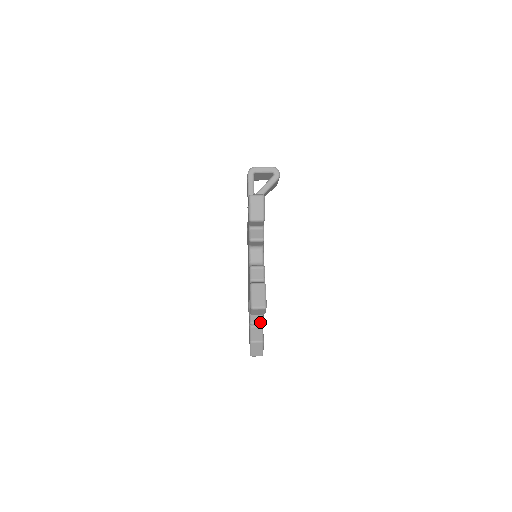
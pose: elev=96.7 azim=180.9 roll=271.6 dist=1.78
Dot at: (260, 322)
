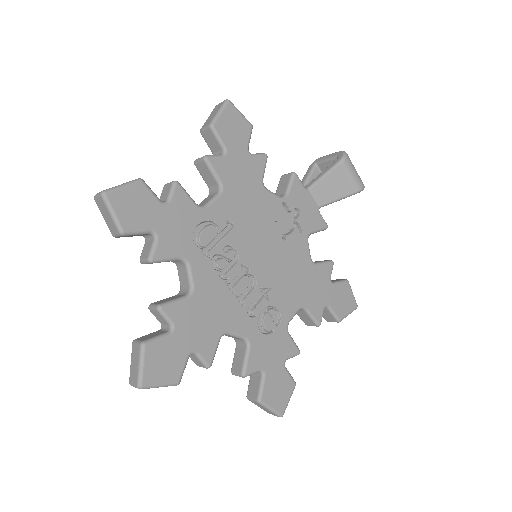
Dot at: (157, 304)
